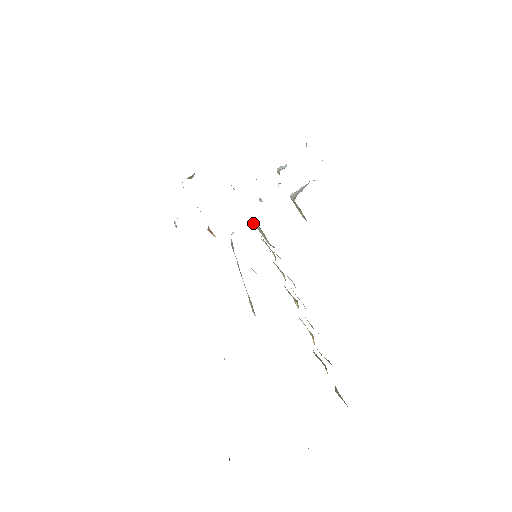
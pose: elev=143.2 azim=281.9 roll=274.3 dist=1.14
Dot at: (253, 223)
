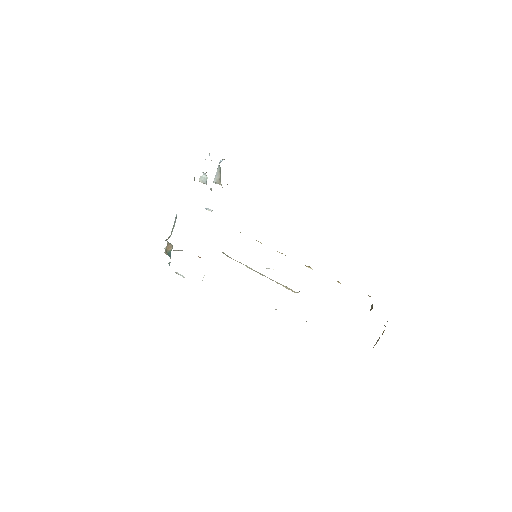
Dot at: occluded
